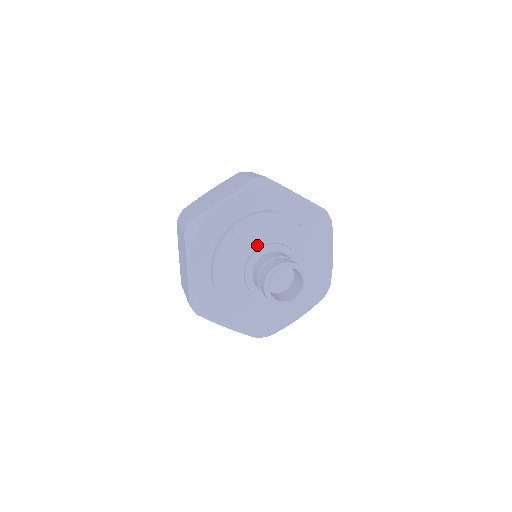
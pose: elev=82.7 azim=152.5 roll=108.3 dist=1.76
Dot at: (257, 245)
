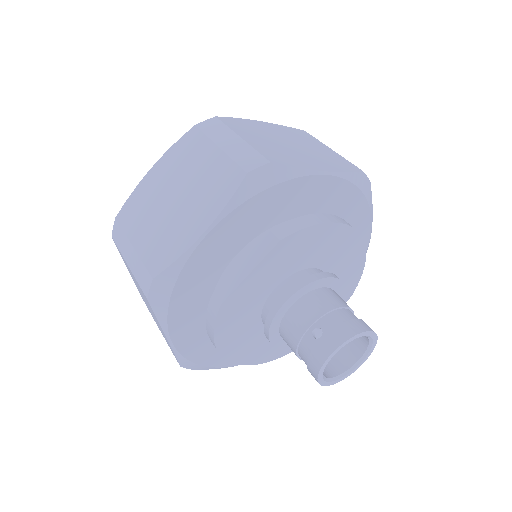
Dot at: (257, 319)
